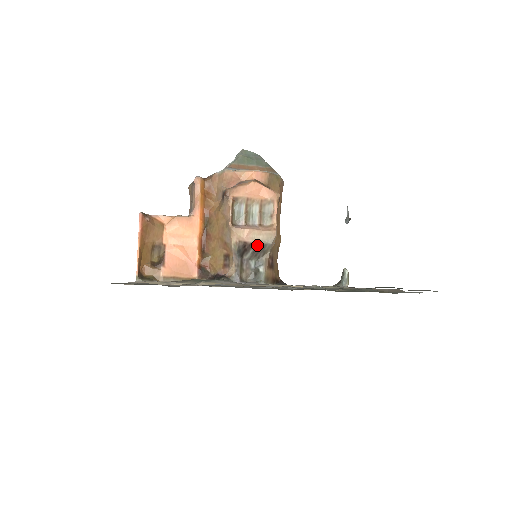
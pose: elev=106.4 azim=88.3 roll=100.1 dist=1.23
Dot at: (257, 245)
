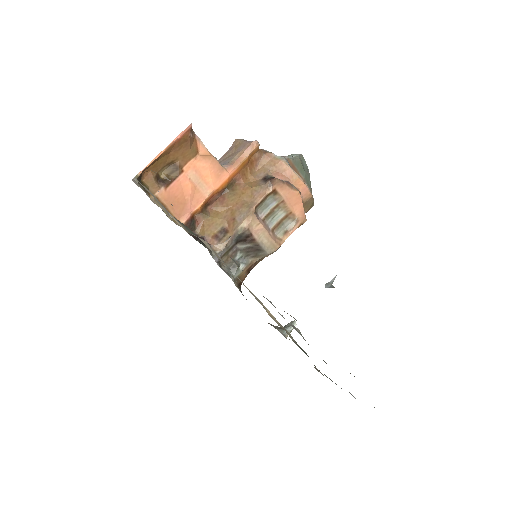
Dot at: (257, 245)
